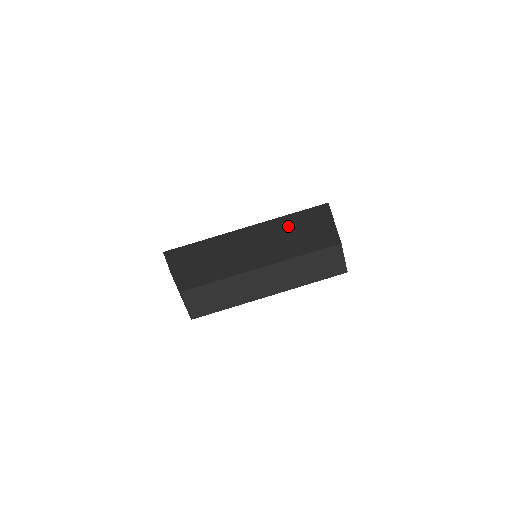
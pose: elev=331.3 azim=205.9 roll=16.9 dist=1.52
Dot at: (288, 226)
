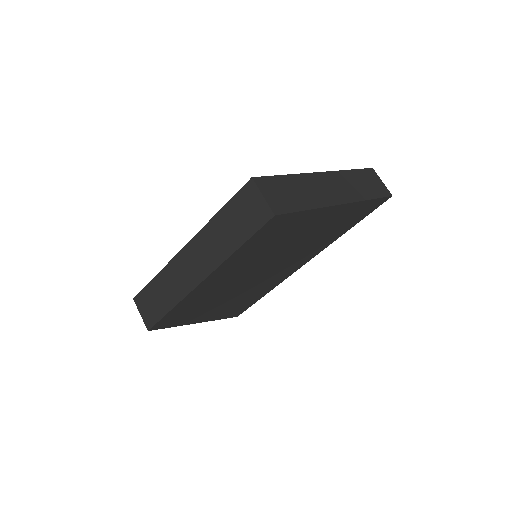
Dot at: occluded
